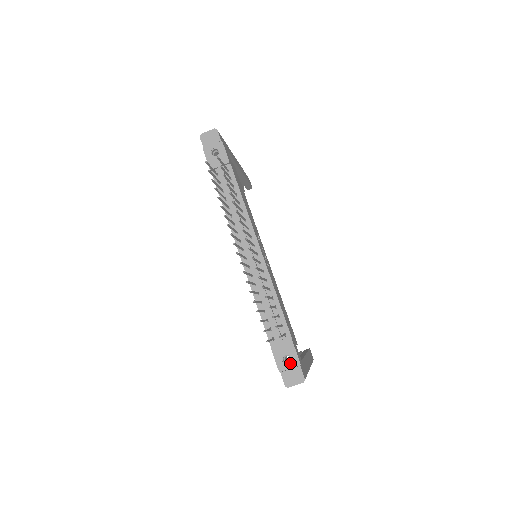
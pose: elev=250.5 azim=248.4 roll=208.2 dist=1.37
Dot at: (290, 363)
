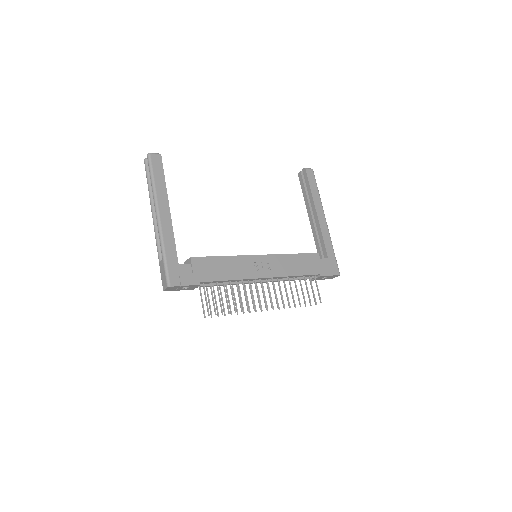
Dot at: occluded
